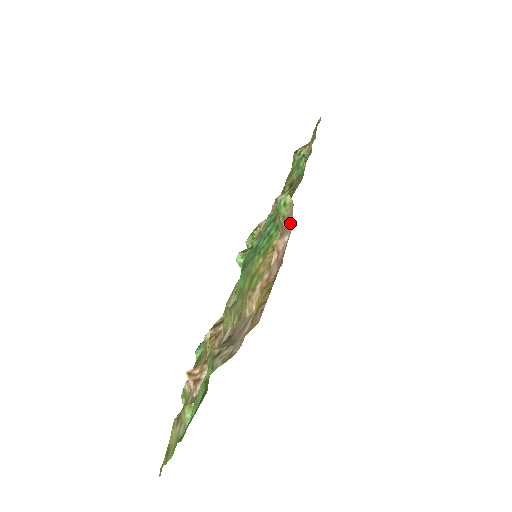
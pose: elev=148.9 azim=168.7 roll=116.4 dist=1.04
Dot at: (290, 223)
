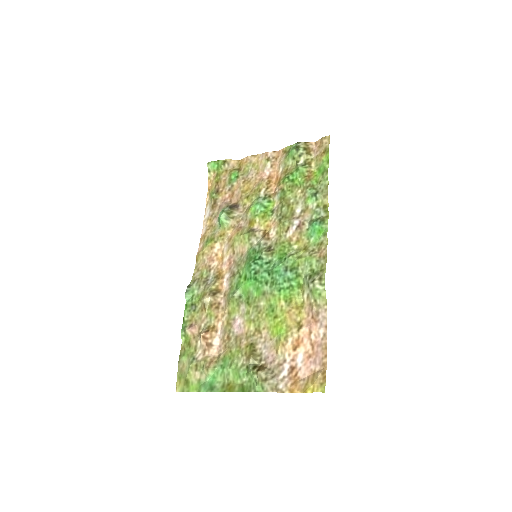
Dot at: (324, 320)
